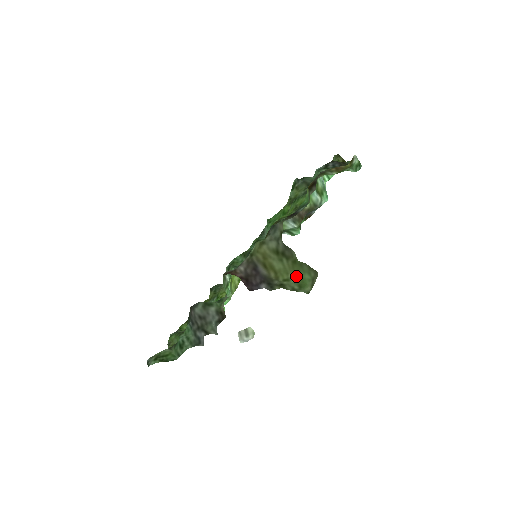
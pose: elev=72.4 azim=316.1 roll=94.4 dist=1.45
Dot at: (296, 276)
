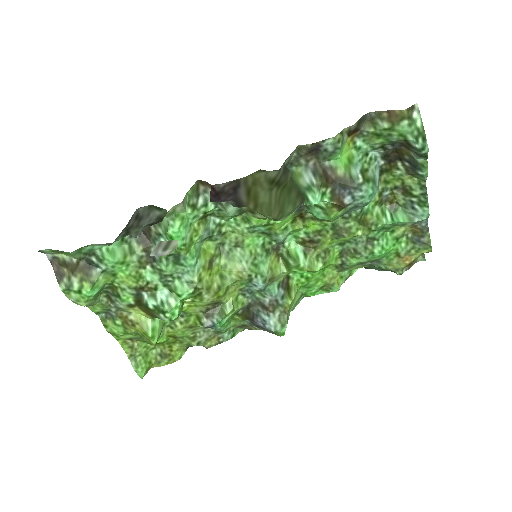
Dot at: (277, 215)
